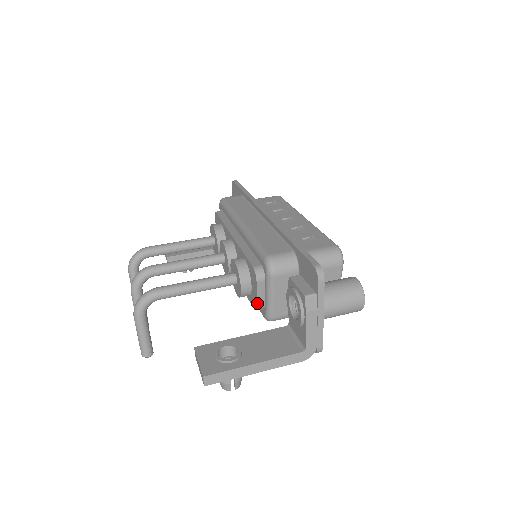
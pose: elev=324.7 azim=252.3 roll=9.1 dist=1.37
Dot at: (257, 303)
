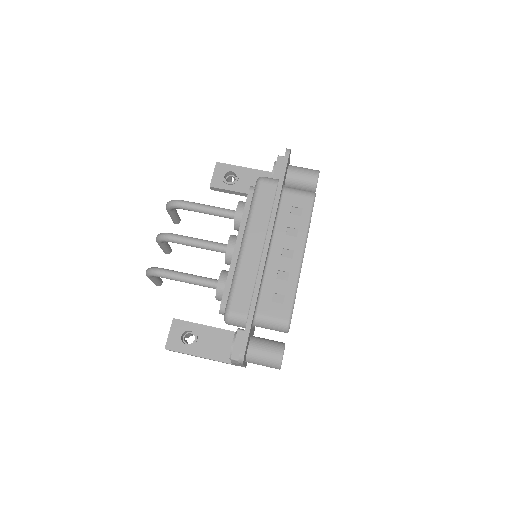
Dot at: occluded
